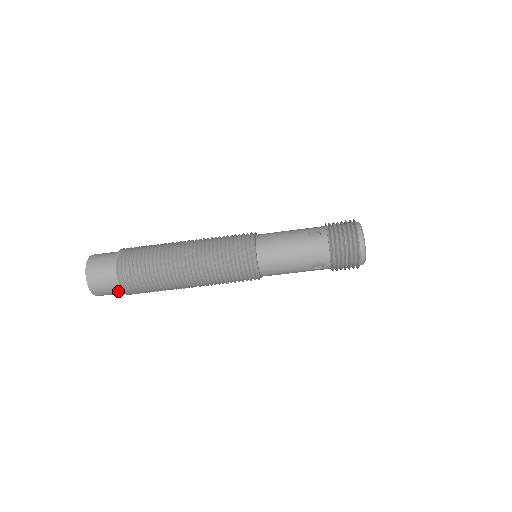
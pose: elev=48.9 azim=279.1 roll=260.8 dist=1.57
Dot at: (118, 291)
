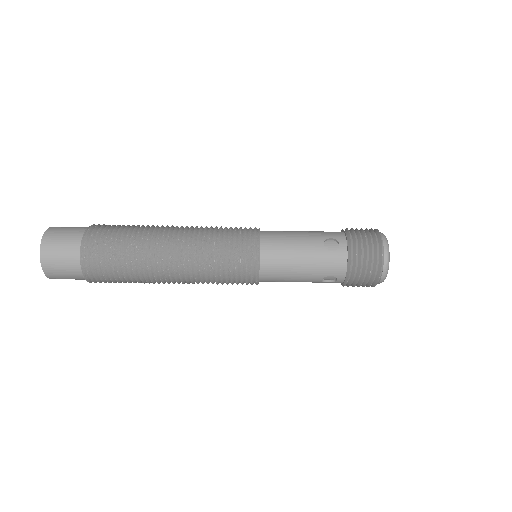
Dot at: (75, 244)
